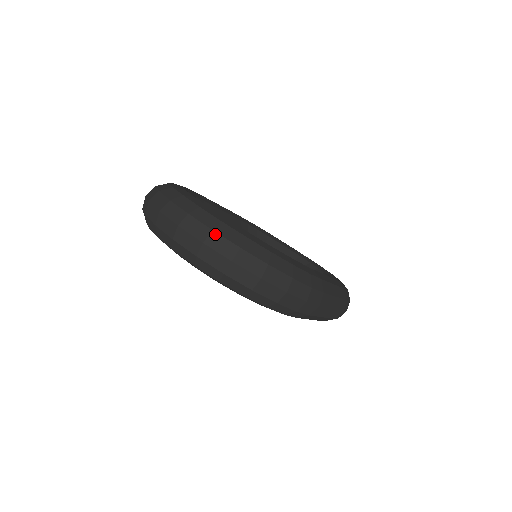
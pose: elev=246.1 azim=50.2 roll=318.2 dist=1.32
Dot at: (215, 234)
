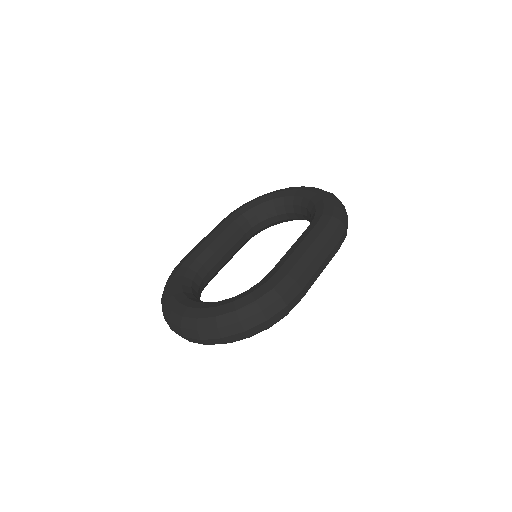
Dot at: (200, 331)
